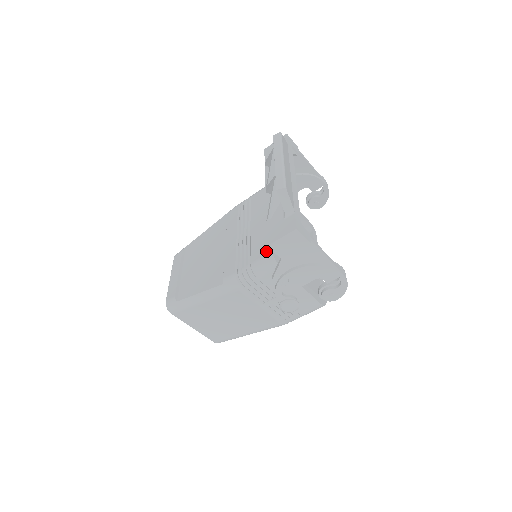
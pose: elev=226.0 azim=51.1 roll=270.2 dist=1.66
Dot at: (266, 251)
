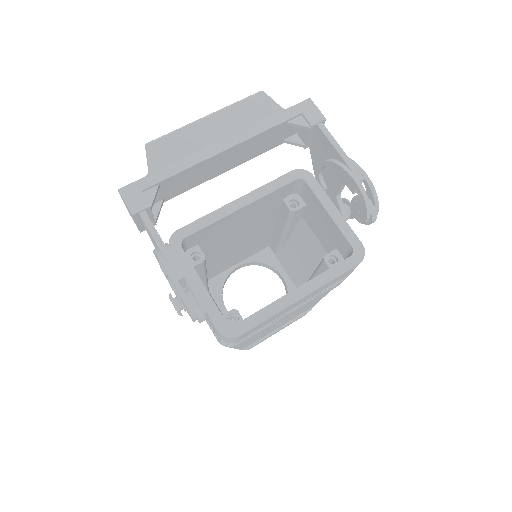
Dot at: occluded
